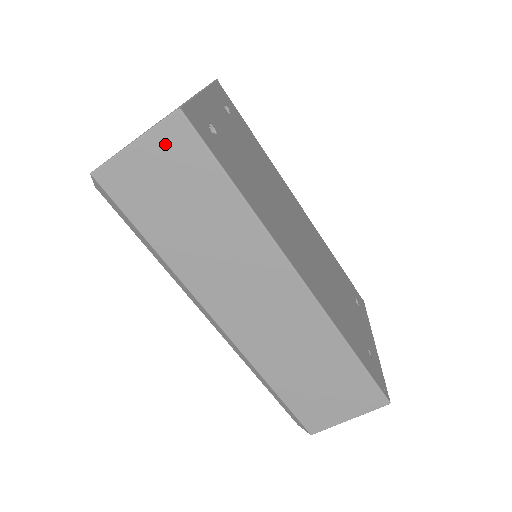
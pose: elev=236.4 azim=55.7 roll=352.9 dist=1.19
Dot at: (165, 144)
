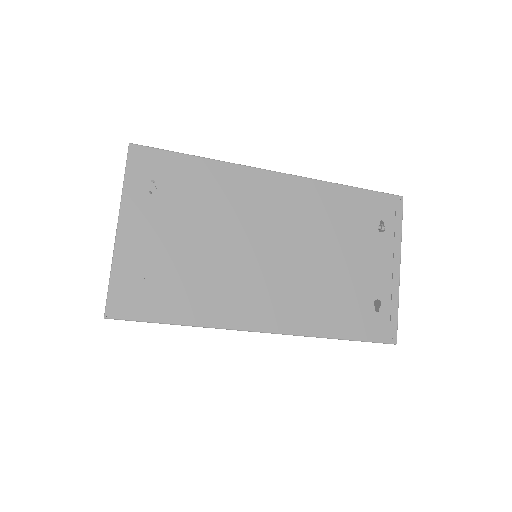
Dot at: occluded
